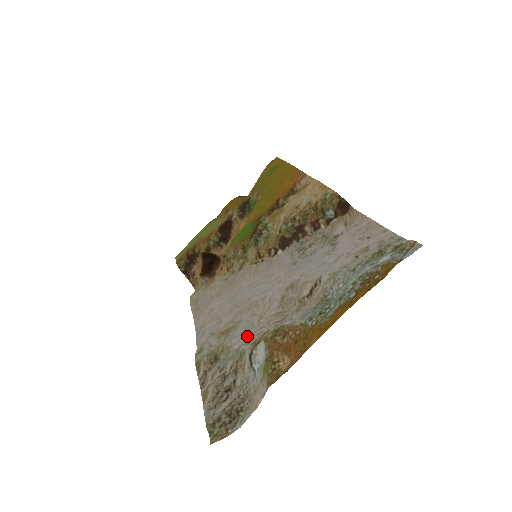
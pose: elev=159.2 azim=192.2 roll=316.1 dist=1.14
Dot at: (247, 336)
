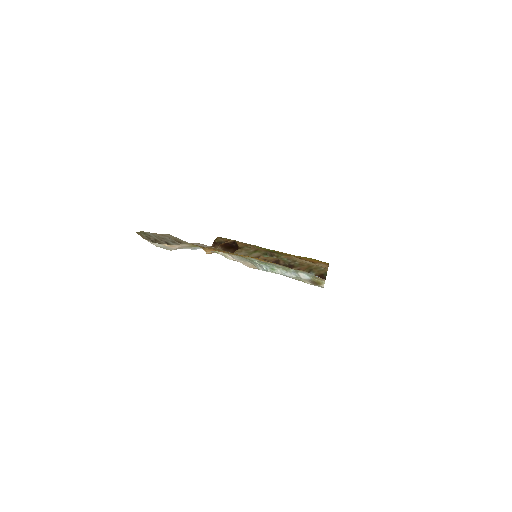
Dot at: occluded
